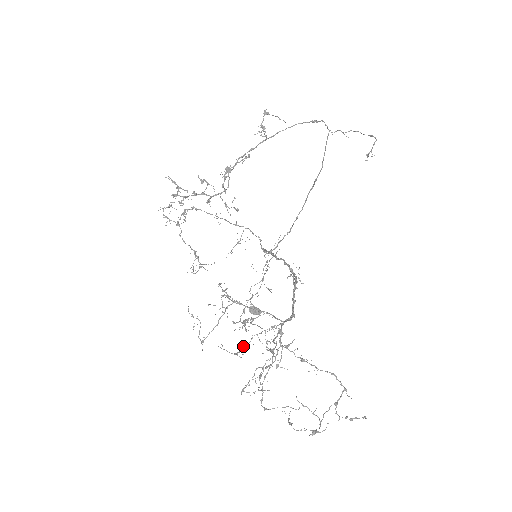
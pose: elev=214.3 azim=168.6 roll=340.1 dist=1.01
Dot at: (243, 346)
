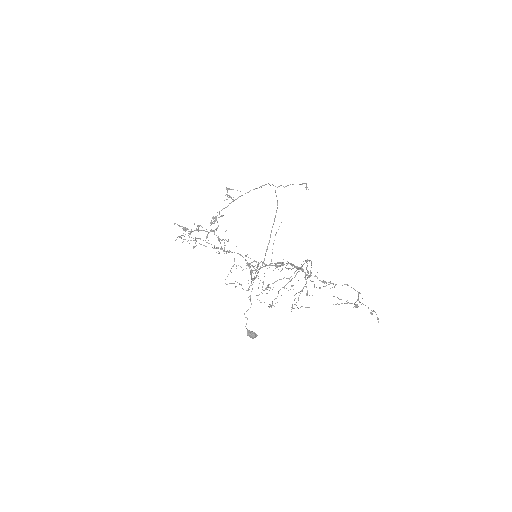
Dot at: (274, 299)
